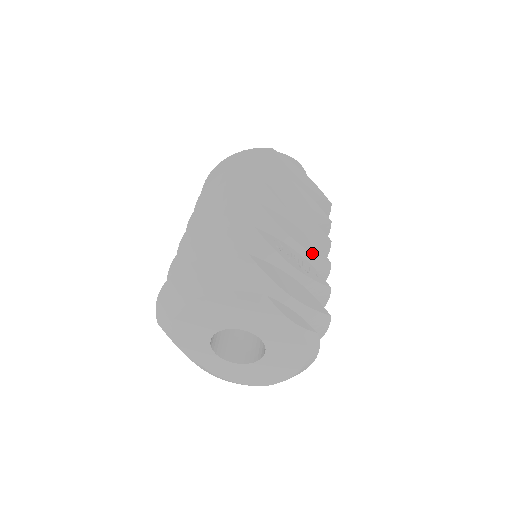
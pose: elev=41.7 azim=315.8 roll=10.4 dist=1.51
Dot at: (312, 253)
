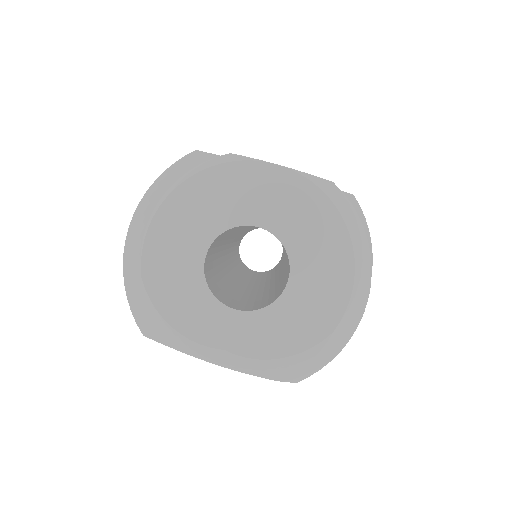
Dot at: occluded
